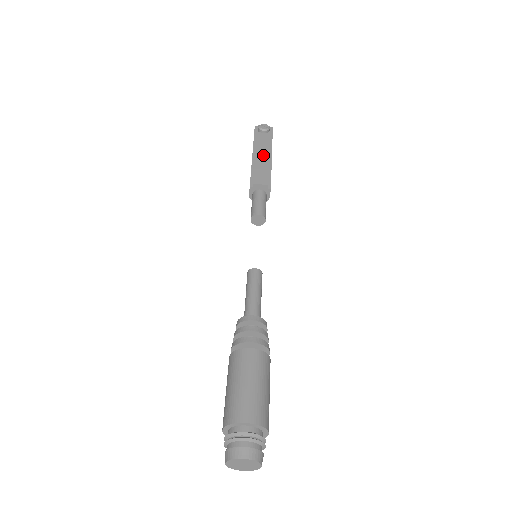
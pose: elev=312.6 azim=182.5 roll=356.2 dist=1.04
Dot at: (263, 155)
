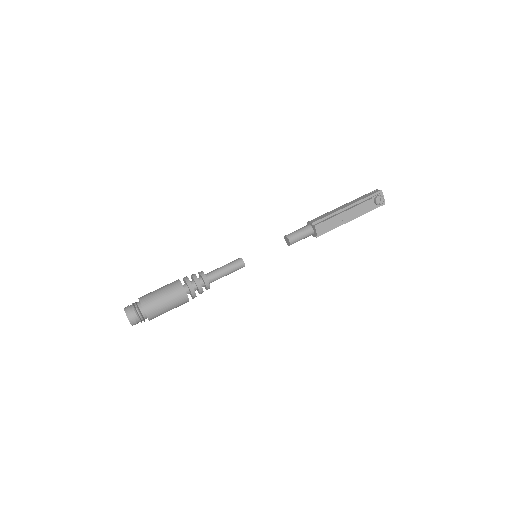
Dot at: (347, 216)
